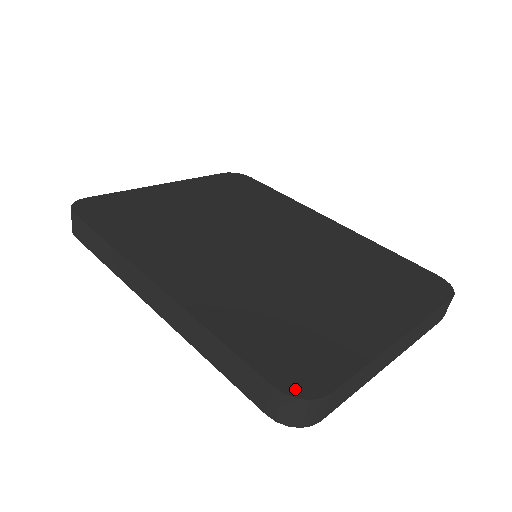
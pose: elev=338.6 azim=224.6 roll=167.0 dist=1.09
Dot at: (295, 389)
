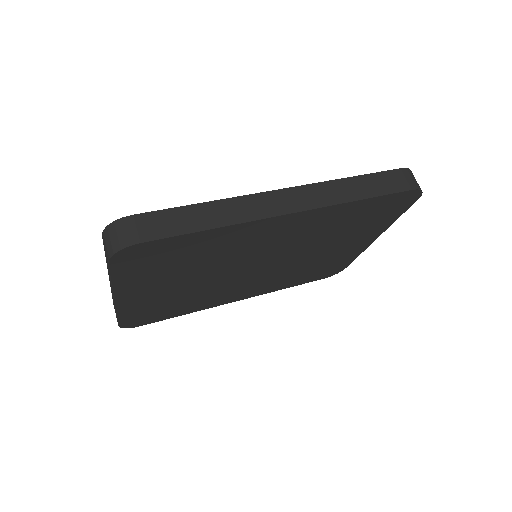
Dot at: occluded
